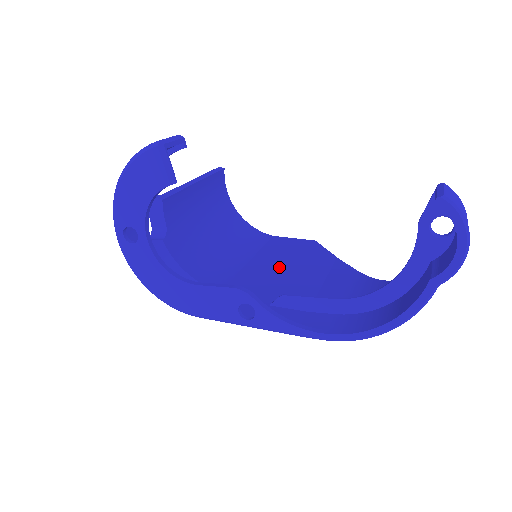
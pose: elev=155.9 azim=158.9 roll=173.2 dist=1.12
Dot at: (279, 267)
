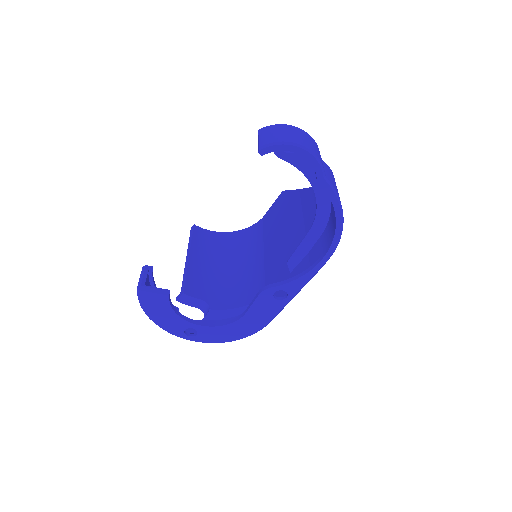
Dot at: (278, 238)
